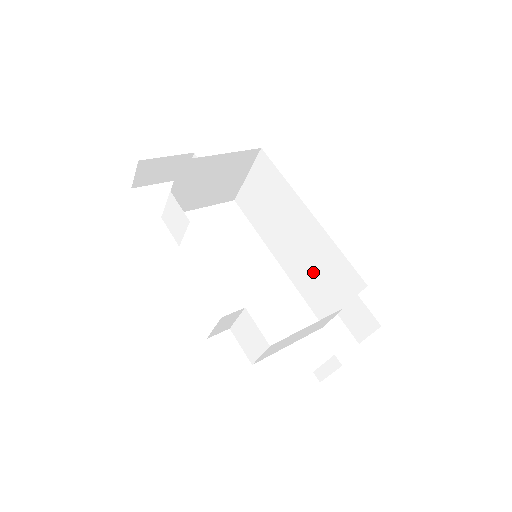
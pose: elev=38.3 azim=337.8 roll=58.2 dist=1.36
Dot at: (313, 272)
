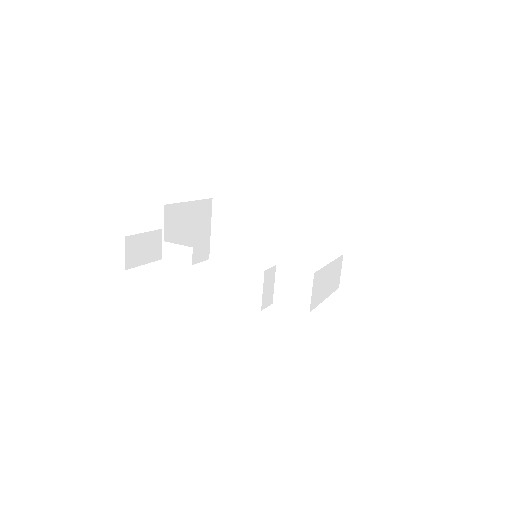
Dot at: (304, 251)
